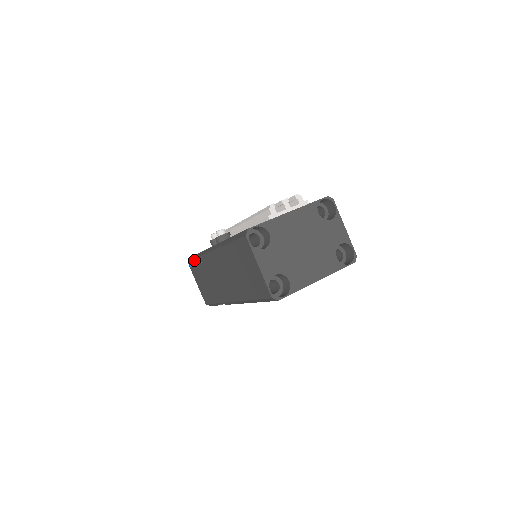
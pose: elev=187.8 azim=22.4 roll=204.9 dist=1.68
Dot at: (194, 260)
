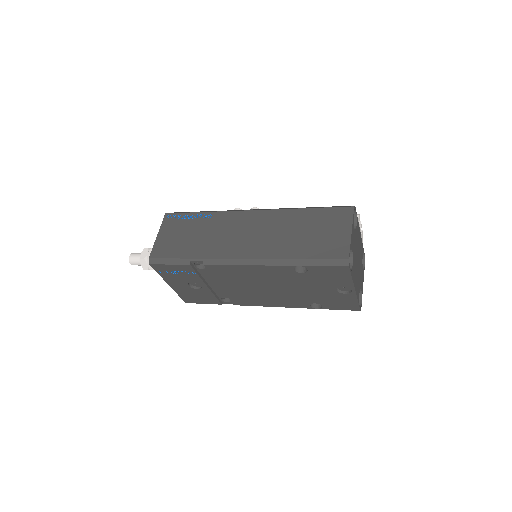
Dot at: (190, 213)
